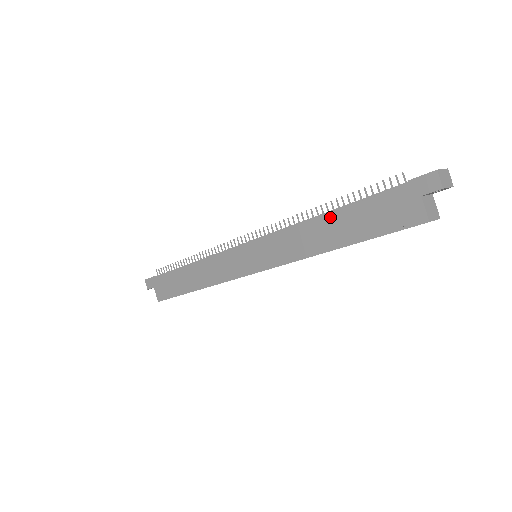
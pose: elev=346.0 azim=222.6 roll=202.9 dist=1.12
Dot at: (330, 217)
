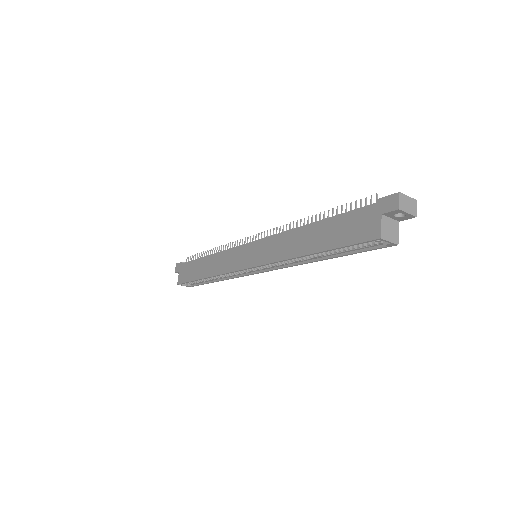
Dot at: (314, 225)
